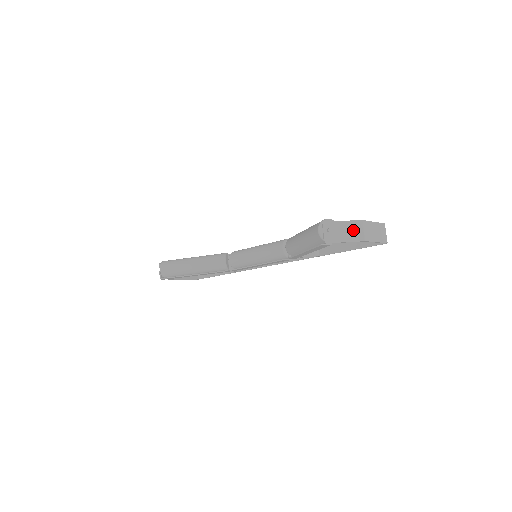
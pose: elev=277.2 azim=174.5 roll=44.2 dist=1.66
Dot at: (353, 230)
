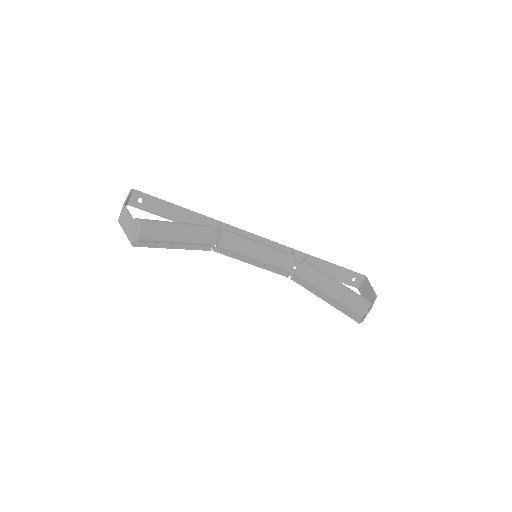
Dot at: occluded
